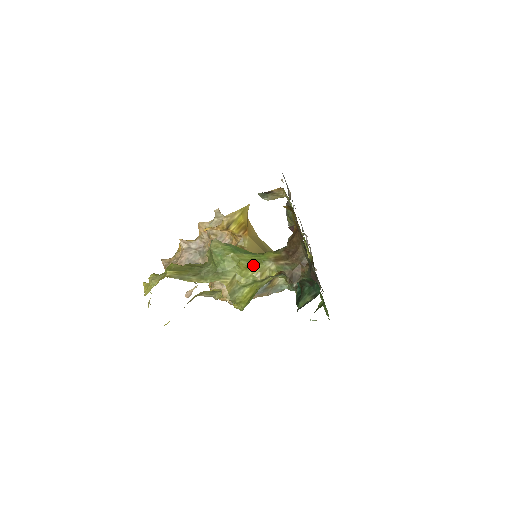
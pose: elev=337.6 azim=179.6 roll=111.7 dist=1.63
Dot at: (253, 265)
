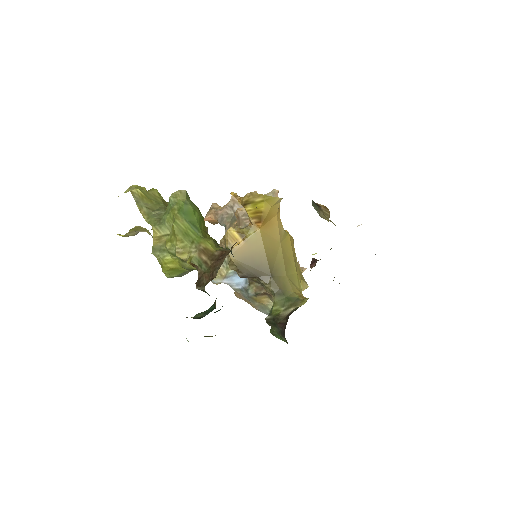
Dot at: (180, 237)
